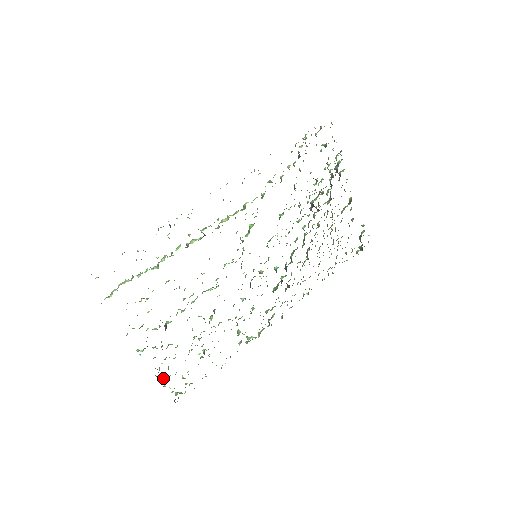
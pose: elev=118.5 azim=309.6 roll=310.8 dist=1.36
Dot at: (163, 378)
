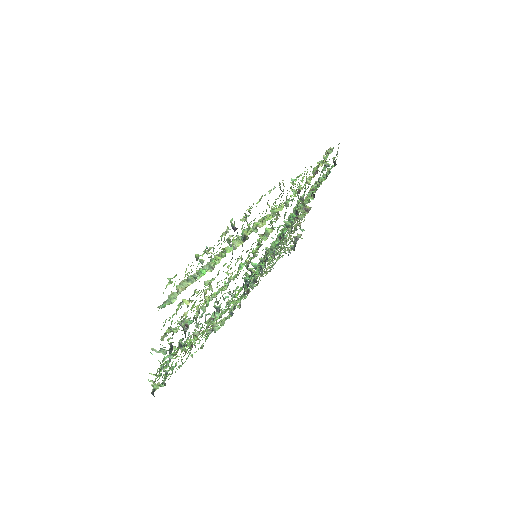
Dot at: (160, 375)
